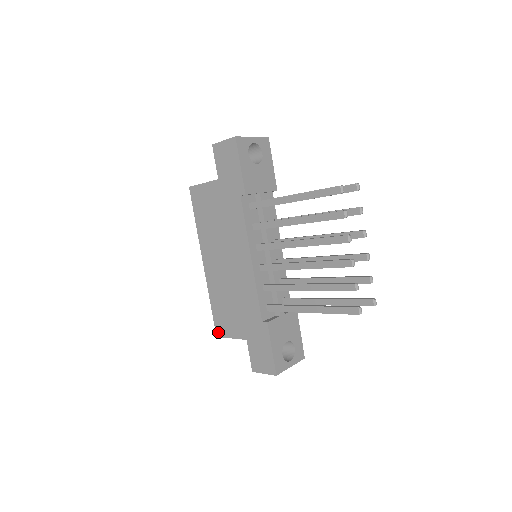
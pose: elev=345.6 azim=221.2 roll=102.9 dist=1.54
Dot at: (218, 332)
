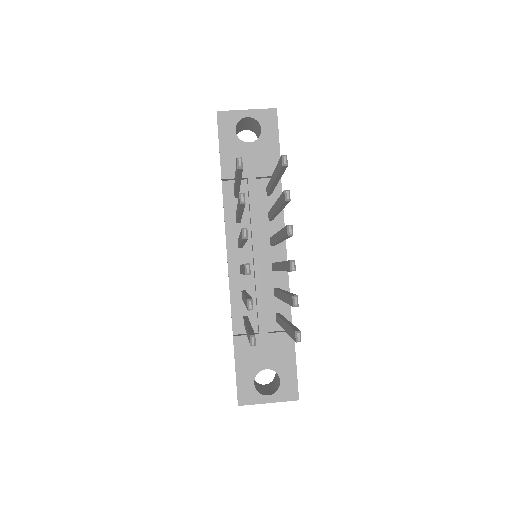
Dot at: occluded
